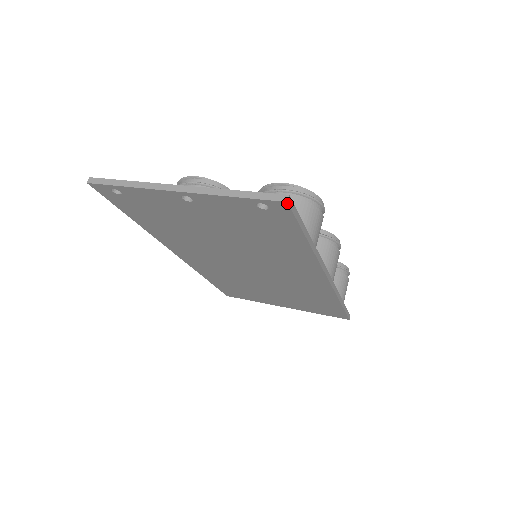
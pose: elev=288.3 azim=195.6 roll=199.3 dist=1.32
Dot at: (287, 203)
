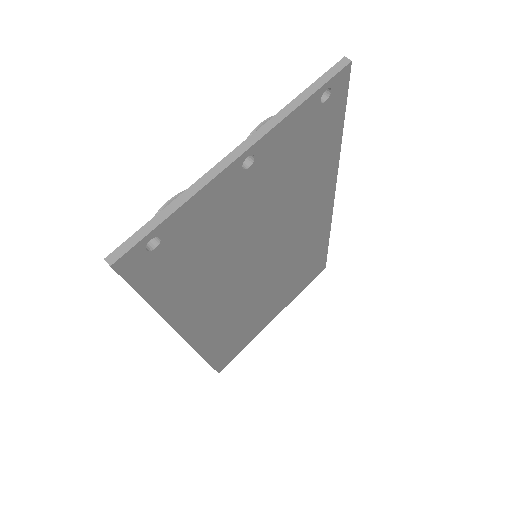
Dot at: (351, 64)
